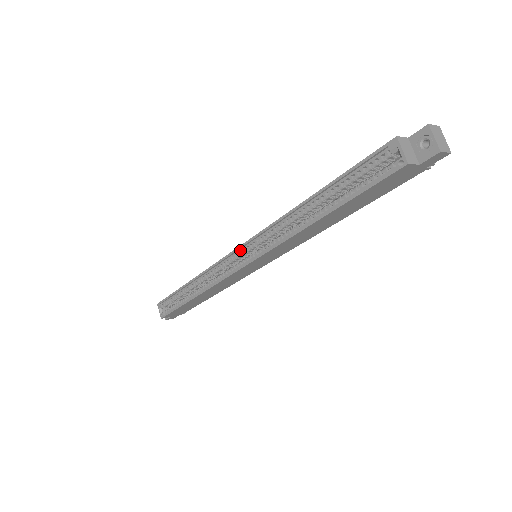
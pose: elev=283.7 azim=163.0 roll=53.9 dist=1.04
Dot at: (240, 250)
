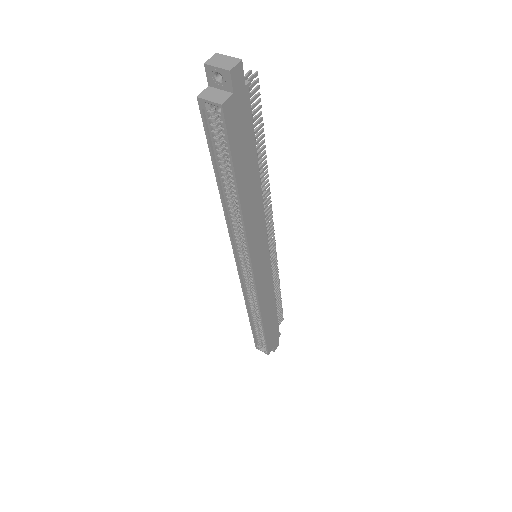
Dot at: (240, 265)
